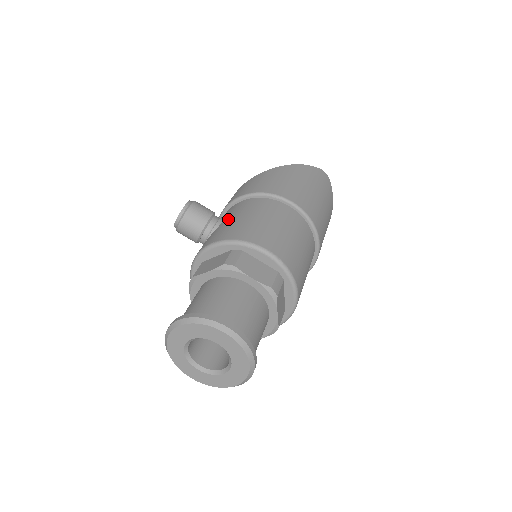
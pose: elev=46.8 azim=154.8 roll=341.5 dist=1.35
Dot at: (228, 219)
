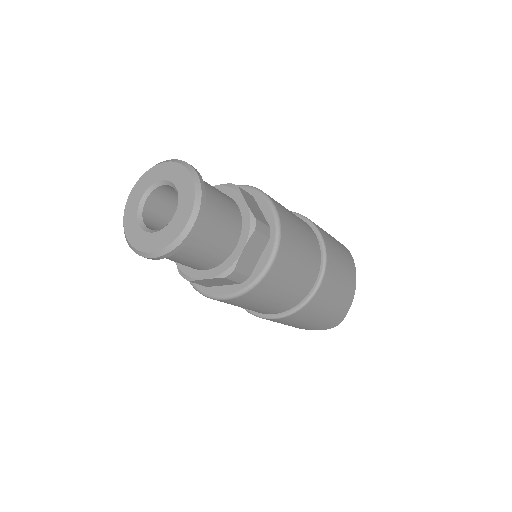
Dot at: occluded
